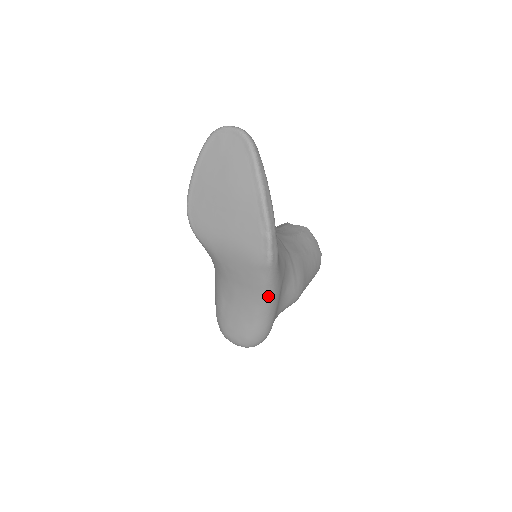
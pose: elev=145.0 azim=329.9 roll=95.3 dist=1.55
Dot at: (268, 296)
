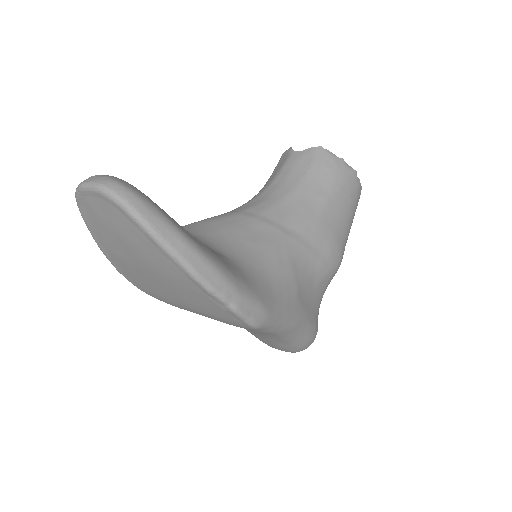
Dot at: (285, 331)
